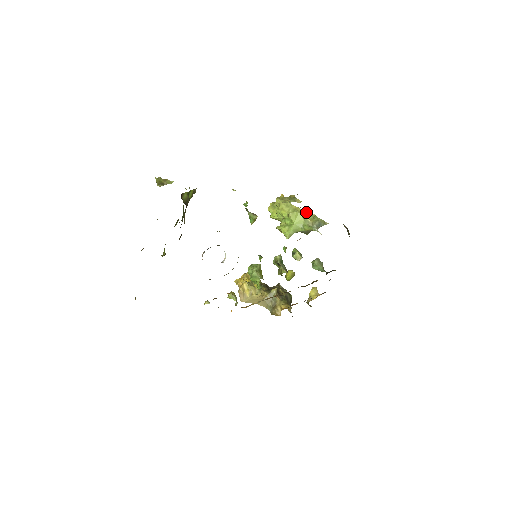
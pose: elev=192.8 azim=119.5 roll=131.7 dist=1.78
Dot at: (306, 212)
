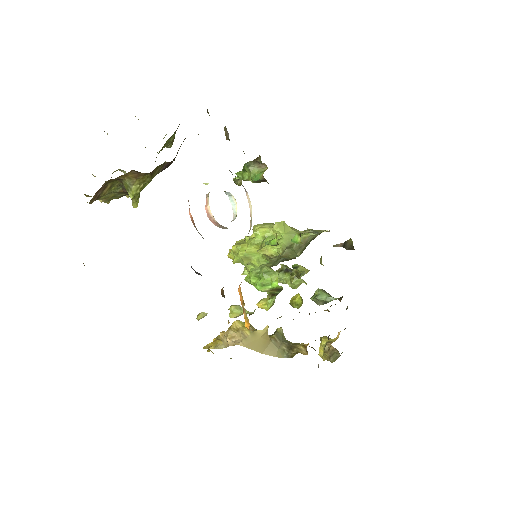
Dot at: (291, 227)
